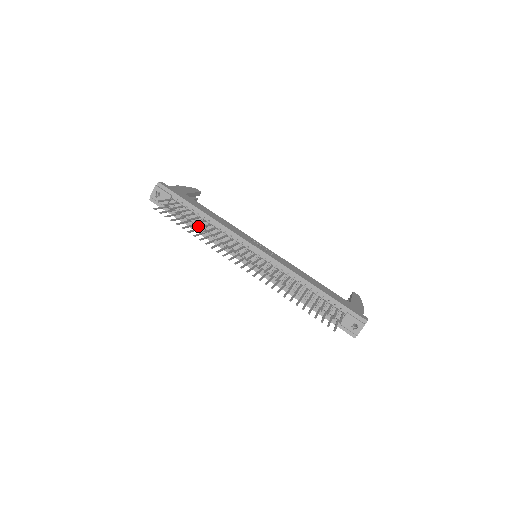
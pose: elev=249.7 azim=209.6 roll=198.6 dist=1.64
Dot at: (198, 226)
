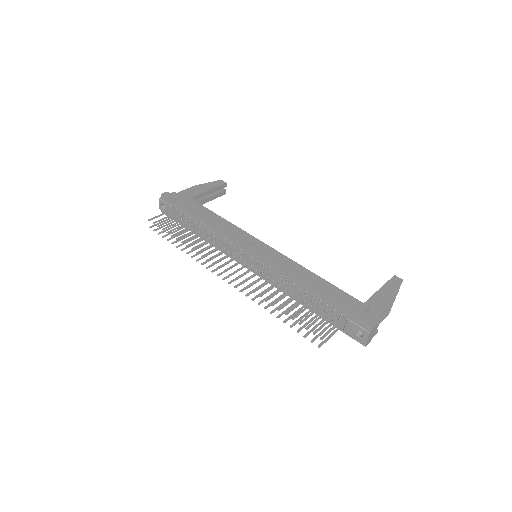
Dot at: occluded
